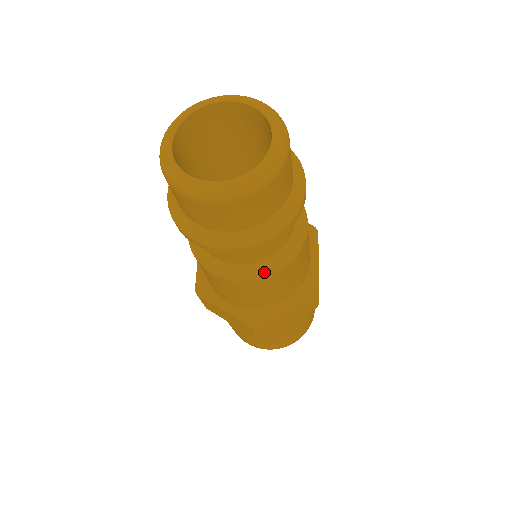
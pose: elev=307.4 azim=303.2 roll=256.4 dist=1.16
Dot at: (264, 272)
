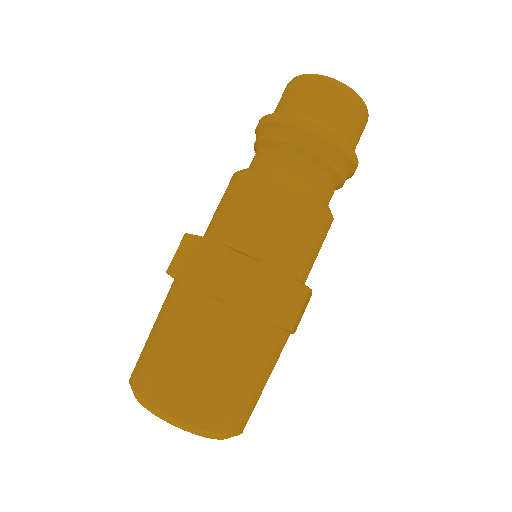
Dot at: (299, 186)
